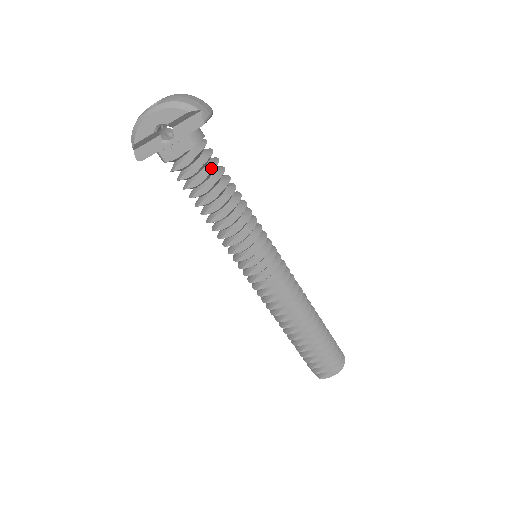
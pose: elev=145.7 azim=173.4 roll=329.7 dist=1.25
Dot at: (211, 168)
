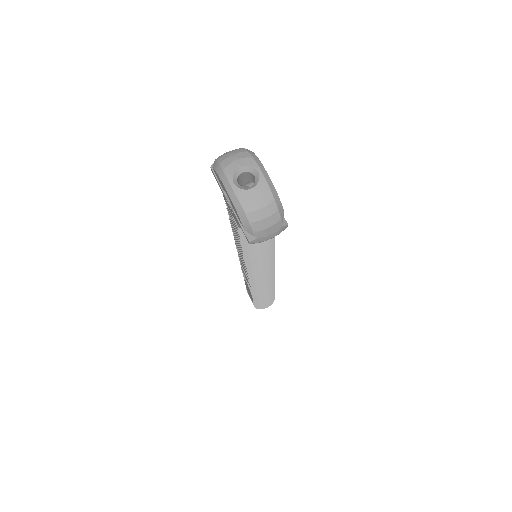
Dot at: occluded
